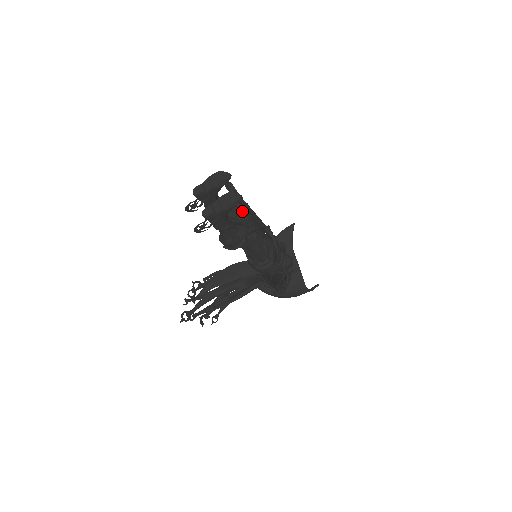
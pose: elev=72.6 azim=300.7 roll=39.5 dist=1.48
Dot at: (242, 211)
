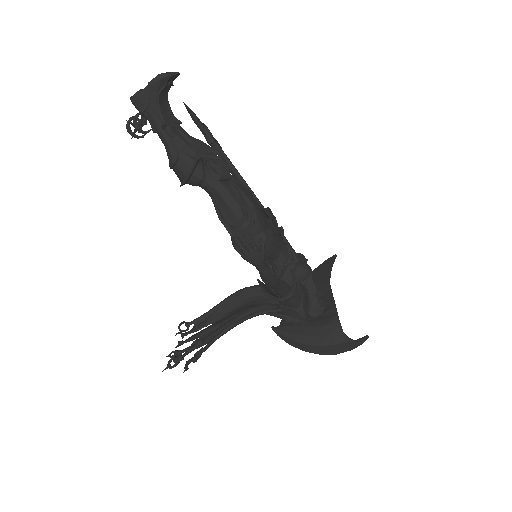
Dot at: (211, 149)
